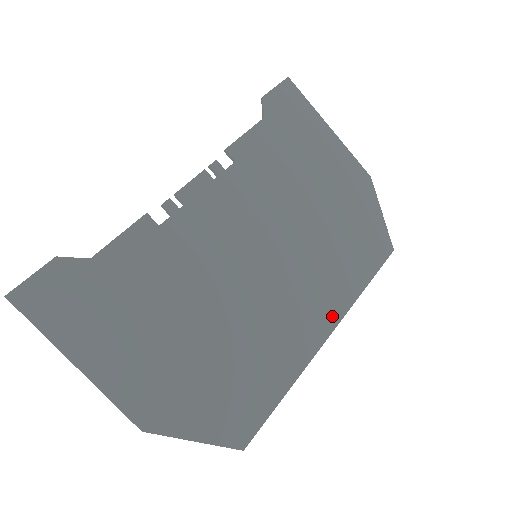
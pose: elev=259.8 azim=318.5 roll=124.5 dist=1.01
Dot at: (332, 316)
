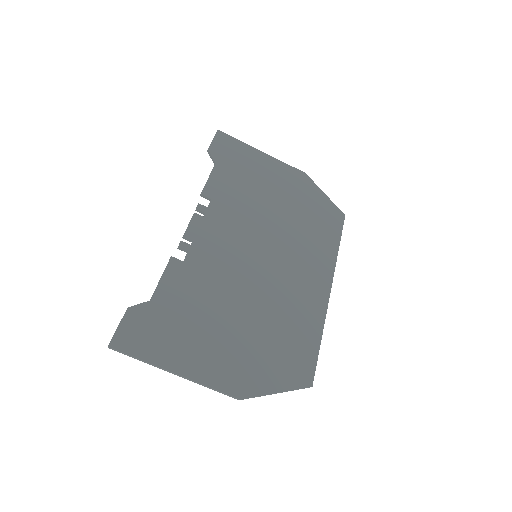
Dot at: (326, 275)
